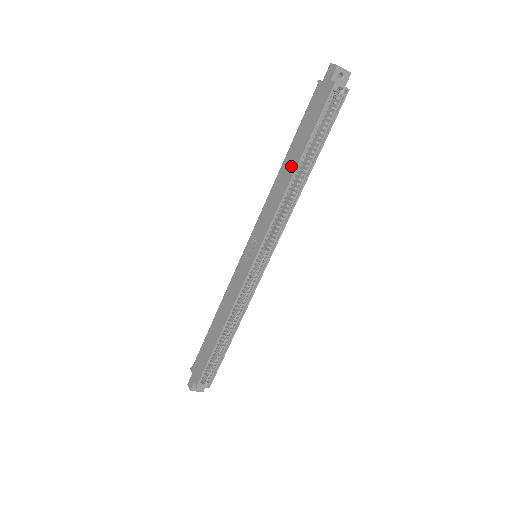
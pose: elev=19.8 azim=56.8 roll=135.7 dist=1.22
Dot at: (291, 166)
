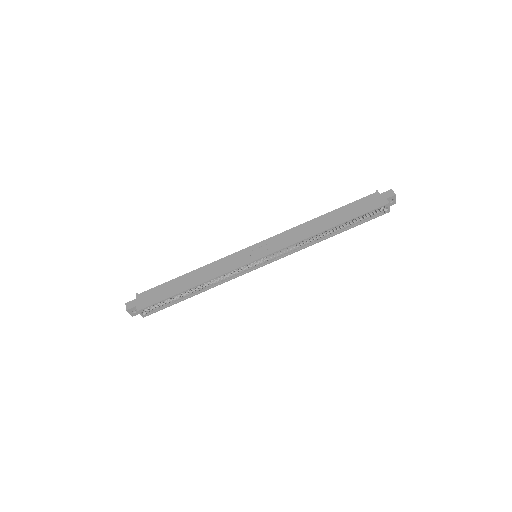
Dot at: (327, 224)
